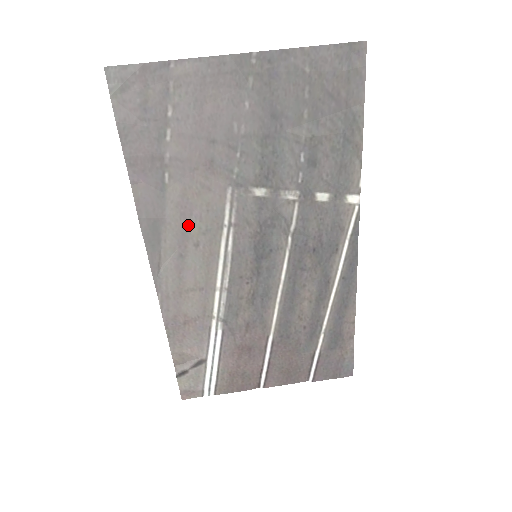
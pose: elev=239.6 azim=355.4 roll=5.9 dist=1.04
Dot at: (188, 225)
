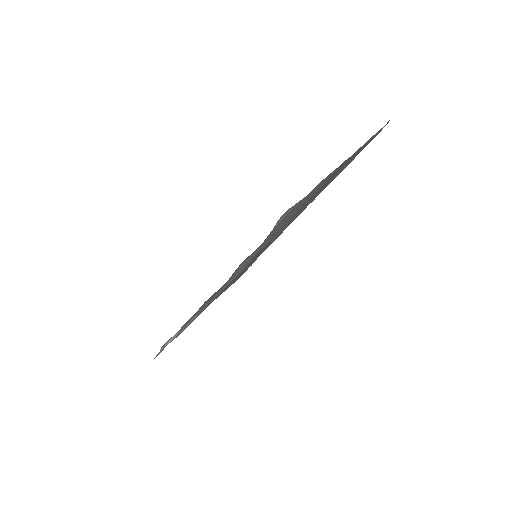
Dot at: occluded
